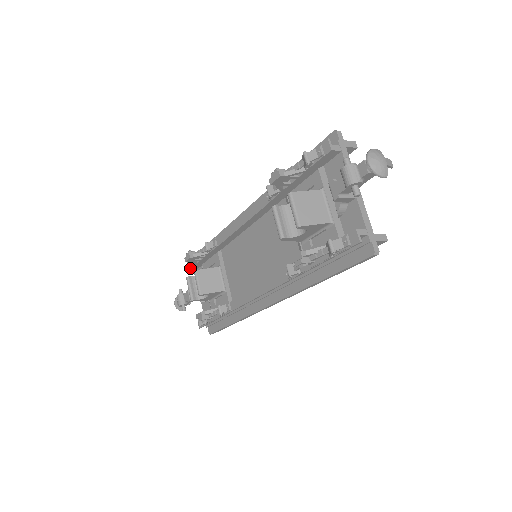
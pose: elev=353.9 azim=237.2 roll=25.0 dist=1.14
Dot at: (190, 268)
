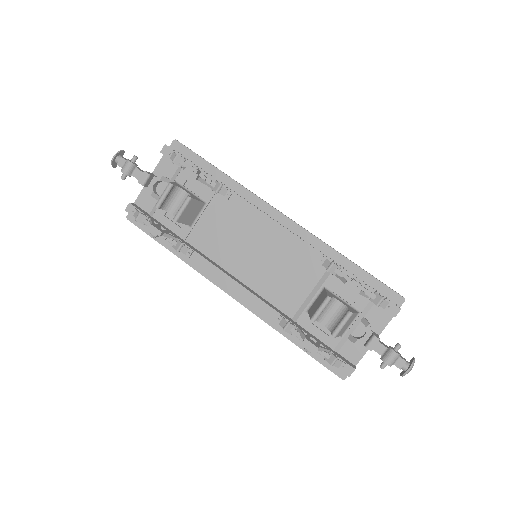
Dot at: (169, 157)
